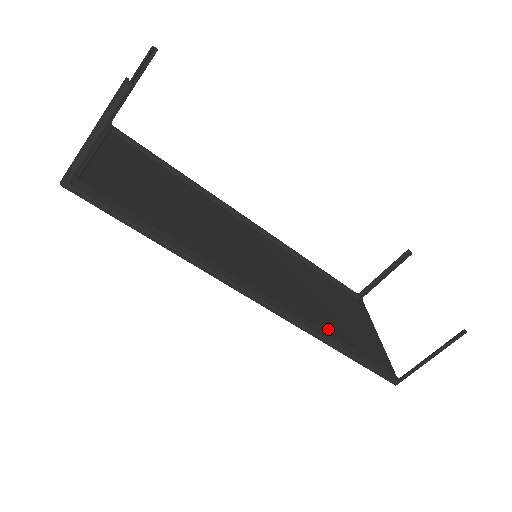
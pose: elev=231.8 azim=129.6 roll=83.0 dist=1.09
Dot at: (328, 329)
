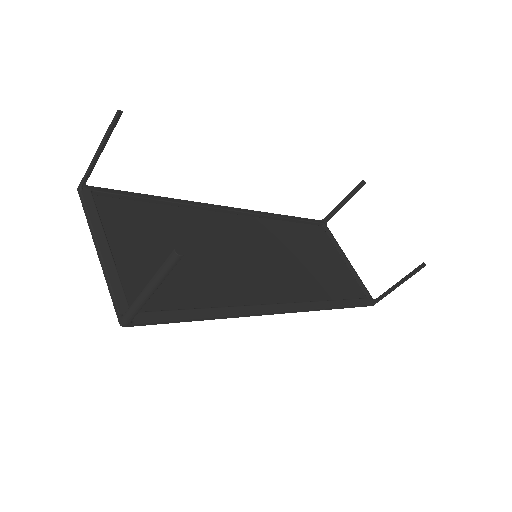
Dot at: (324, 291)
